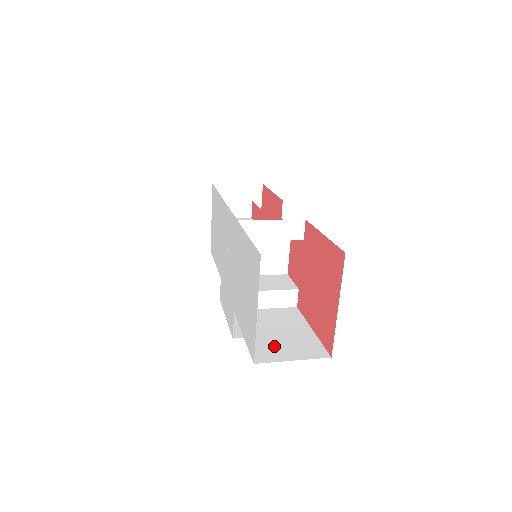
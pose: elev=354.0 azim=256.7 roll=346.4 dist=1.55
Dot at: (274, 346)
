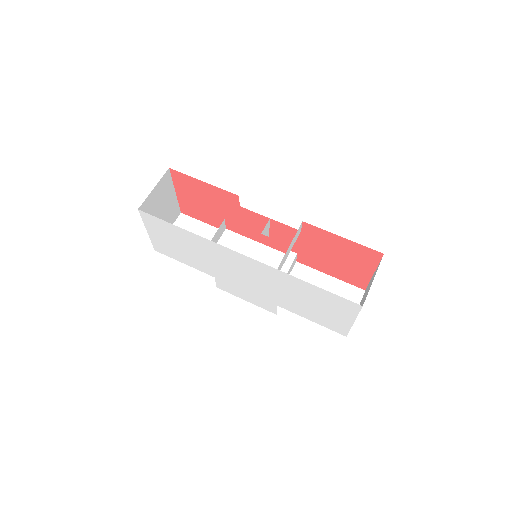
Dot at: occluded
